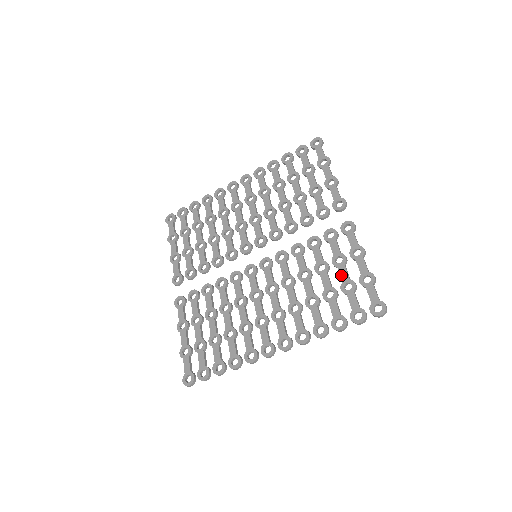
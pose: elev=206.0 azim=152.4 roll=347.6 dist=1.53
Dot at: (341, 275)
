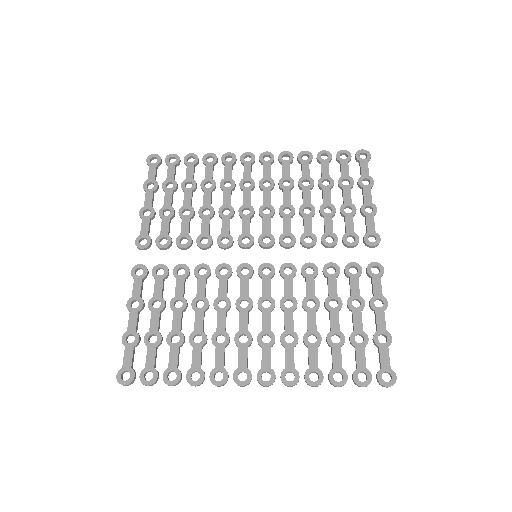
Dot at: (355, 322)
